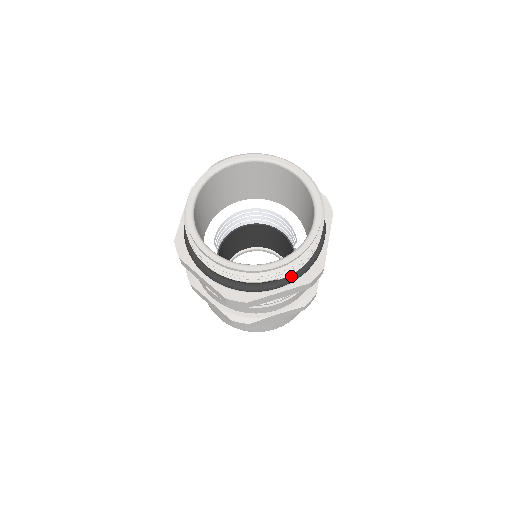
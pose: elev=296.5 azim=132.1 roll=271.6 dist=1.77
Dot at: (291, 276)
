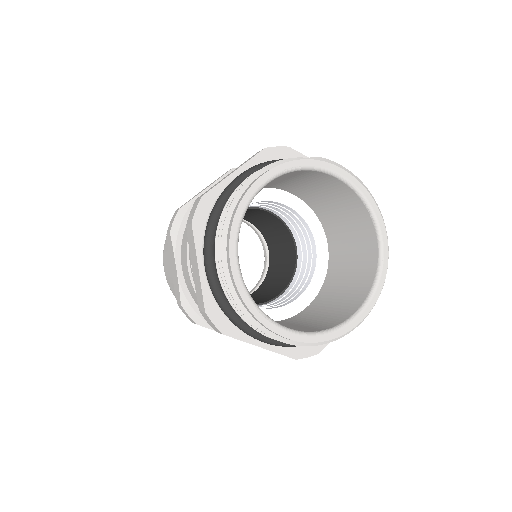
Dot at: occluded
